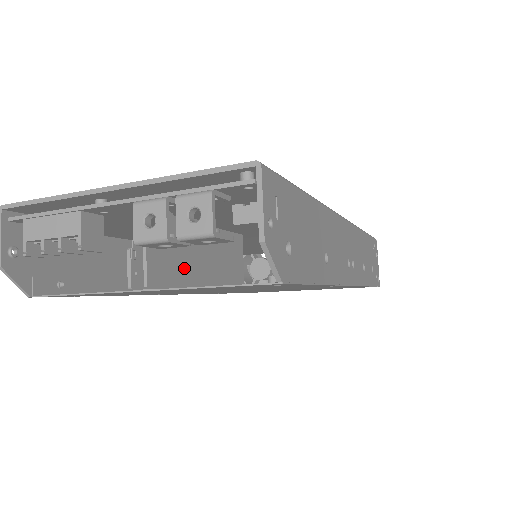
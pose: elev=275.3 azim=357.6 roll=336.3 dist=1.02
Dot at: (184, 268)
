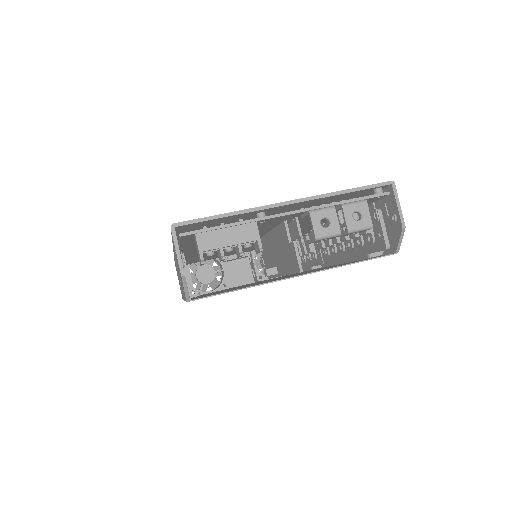
Dot at: (287, 261)
